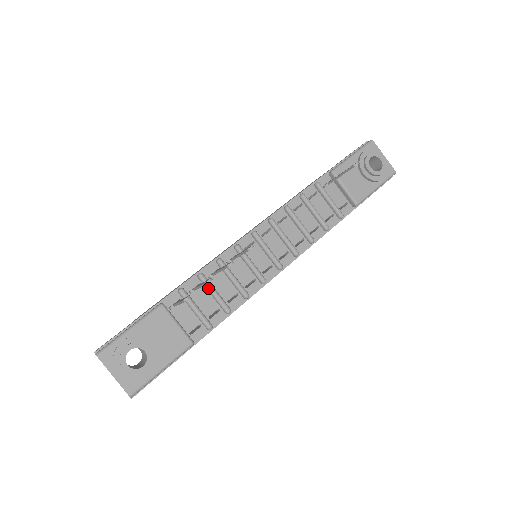
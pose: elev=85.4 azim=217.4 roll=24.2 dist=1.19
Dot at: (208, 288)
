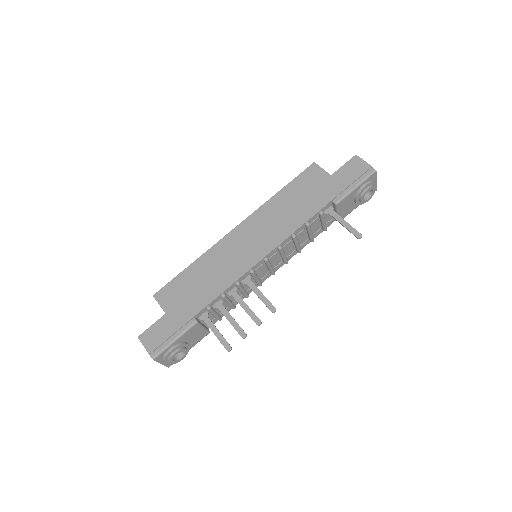
Dot at: (226, 302)
